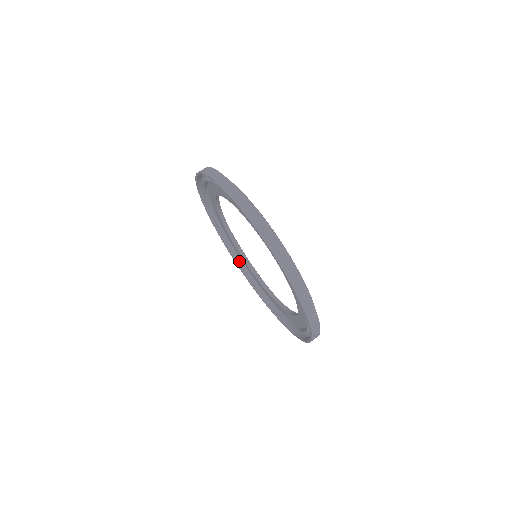
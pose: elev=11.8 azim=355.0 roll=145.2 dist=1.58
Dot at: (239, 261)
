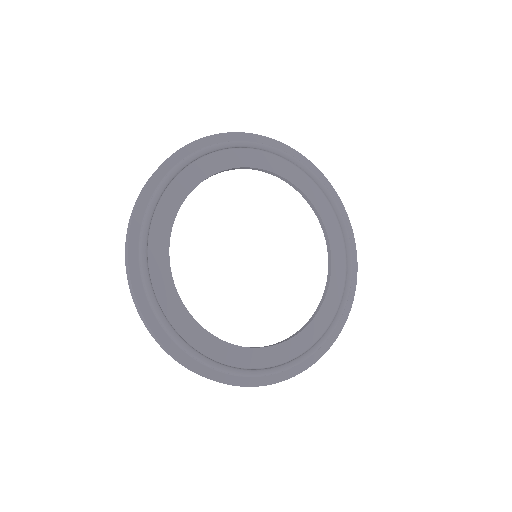
Dot at: occluded
